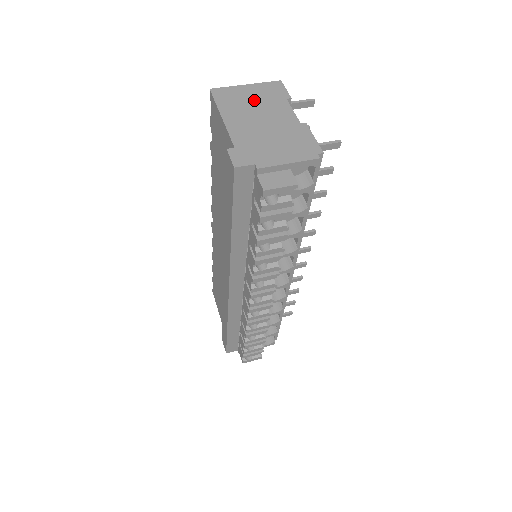
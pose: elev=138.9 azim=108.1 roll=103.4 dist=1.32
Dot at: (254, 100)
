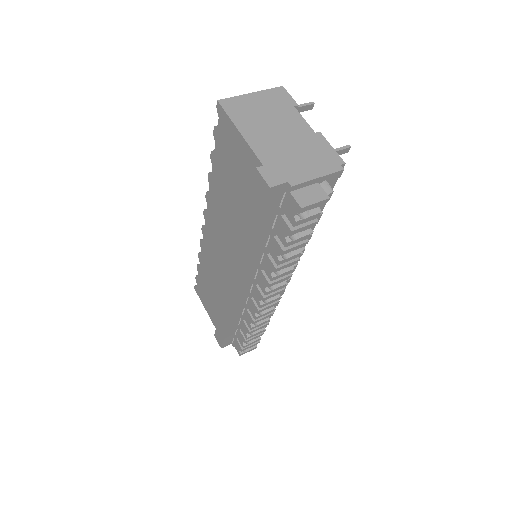
Dot at: (264, 110)
